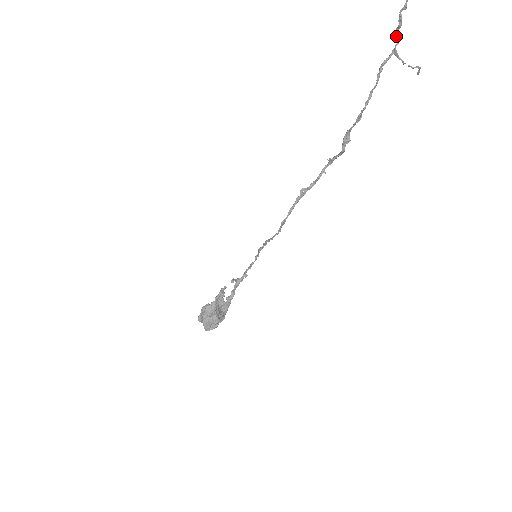
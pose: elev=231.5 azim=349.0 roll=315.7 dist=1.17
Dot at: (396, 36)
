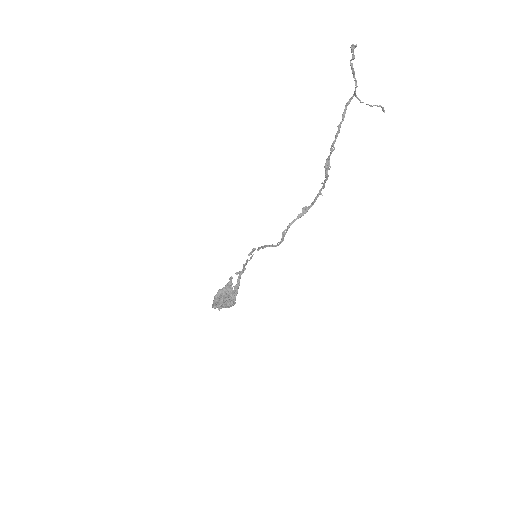
Dot at: occluded
